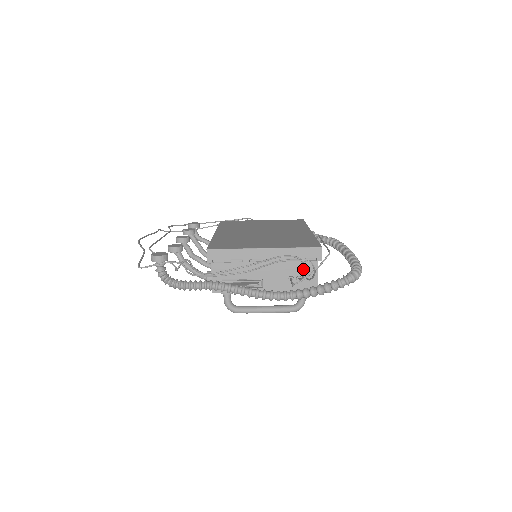
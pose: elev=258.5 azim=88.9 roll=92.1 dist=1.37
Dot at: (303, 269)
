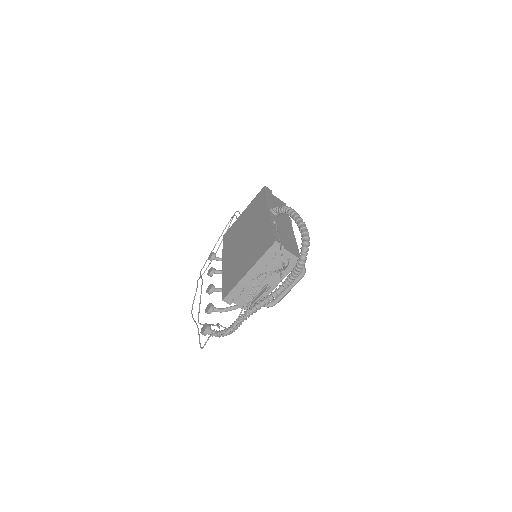
Dot at: (280, 259)
